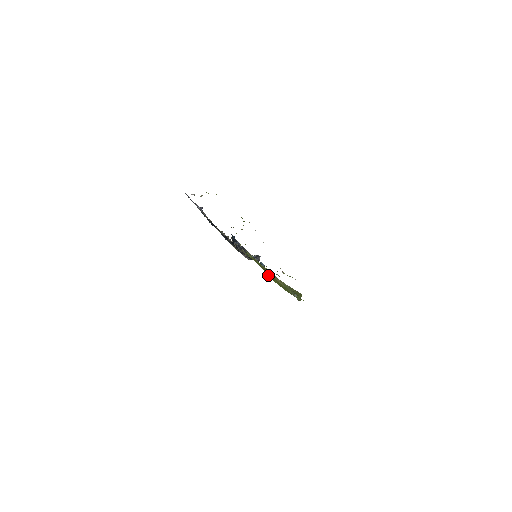
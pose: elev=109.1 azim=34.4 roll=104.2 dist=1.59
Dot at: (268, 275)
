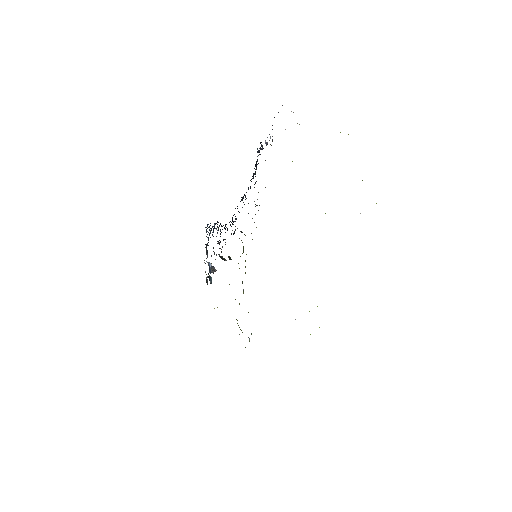
Dot at: occluded
